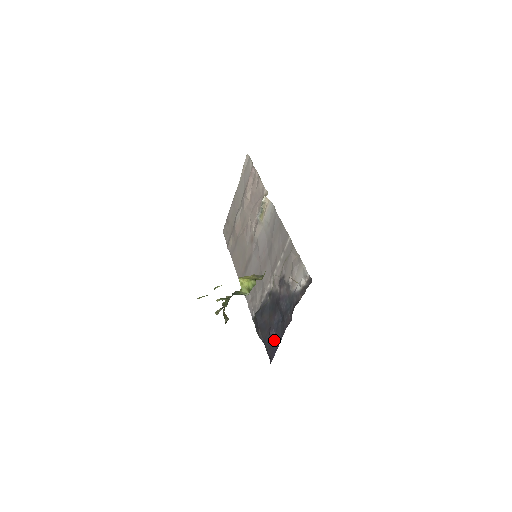
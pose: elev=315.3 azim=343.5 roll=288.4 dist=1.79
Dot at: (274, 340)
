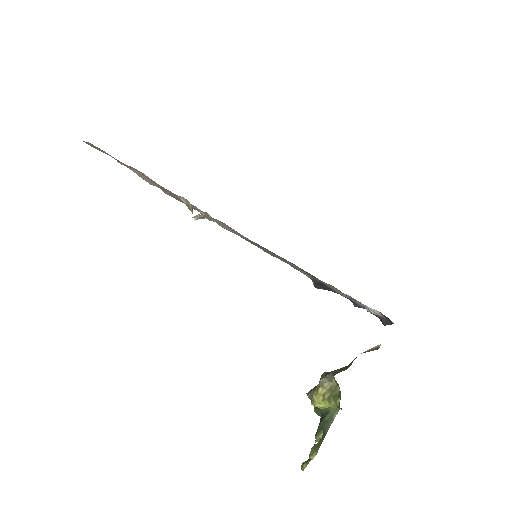
Dot at: occluded
